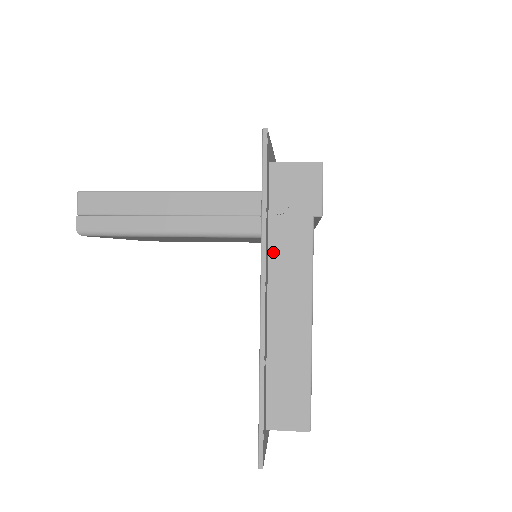
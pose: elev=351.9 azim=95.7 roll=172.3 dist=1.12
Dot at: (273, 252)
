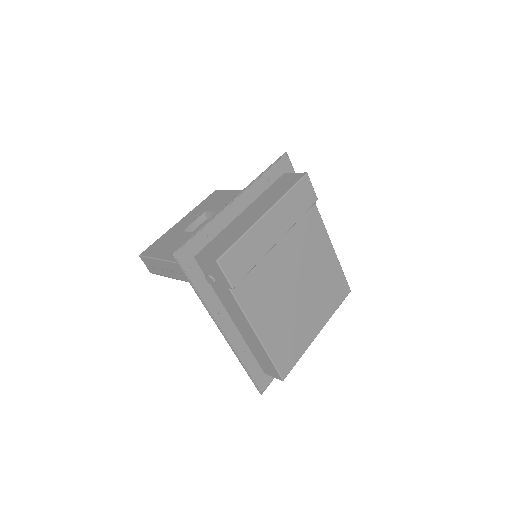
Dot at: (222, 301)
